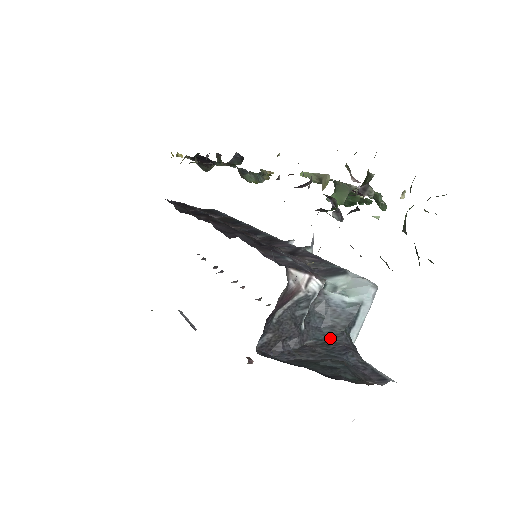
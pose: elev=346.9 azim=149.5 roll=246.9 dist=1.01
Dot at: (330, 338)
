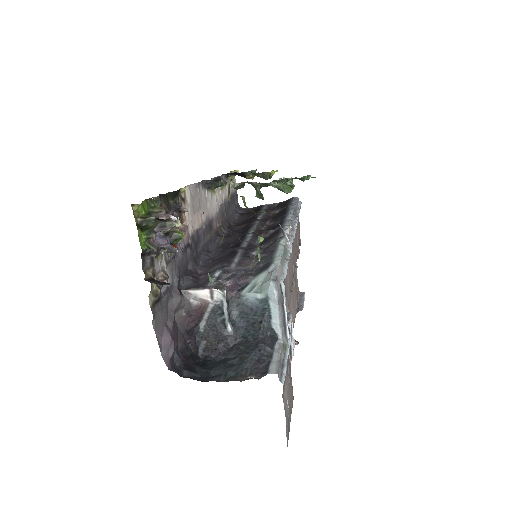
Dot at: (251, 335)
